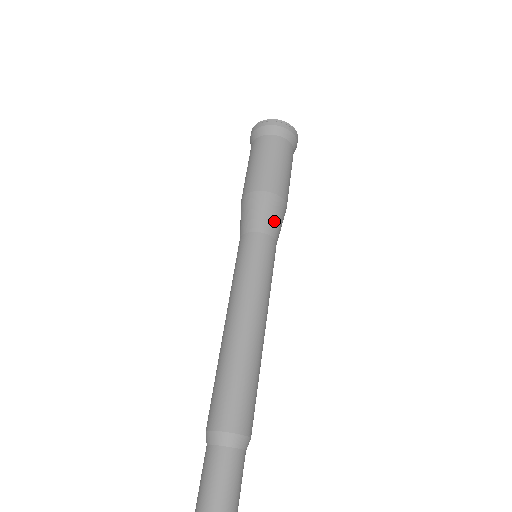
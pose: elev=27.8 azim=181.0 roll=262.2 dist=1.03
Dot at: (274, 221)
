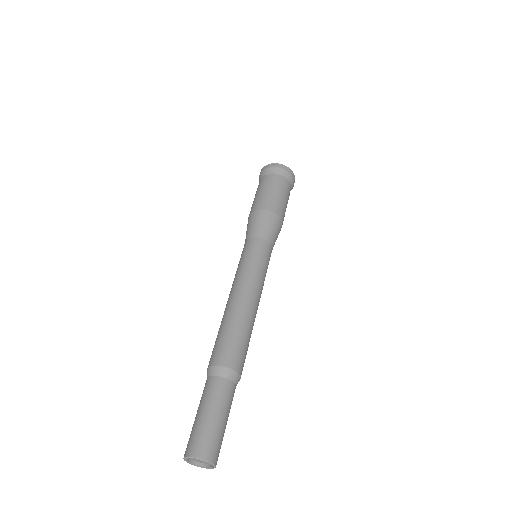
Dot at: (274, 234)
